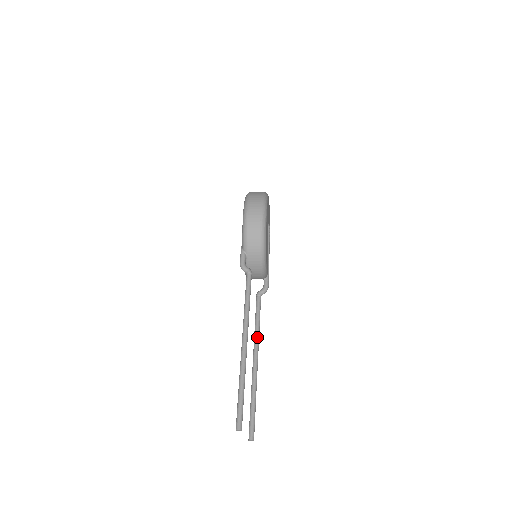
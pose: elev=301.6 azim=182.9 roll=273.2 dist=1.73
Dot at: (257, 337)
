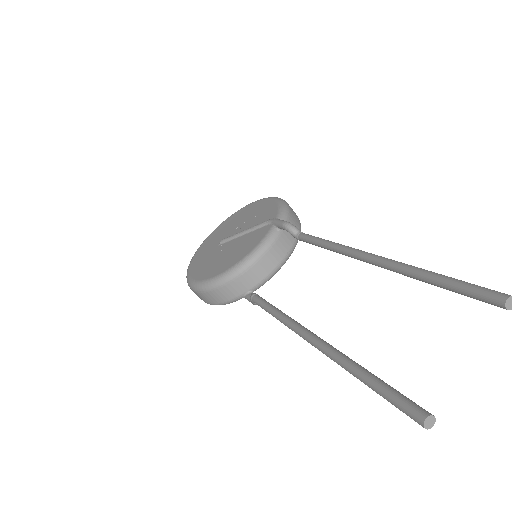
Dot at: occluded
